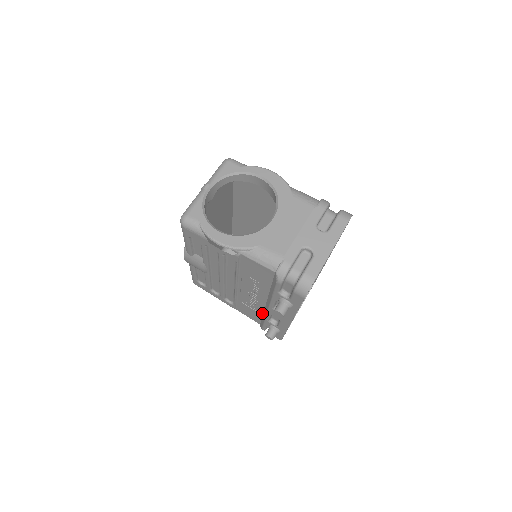
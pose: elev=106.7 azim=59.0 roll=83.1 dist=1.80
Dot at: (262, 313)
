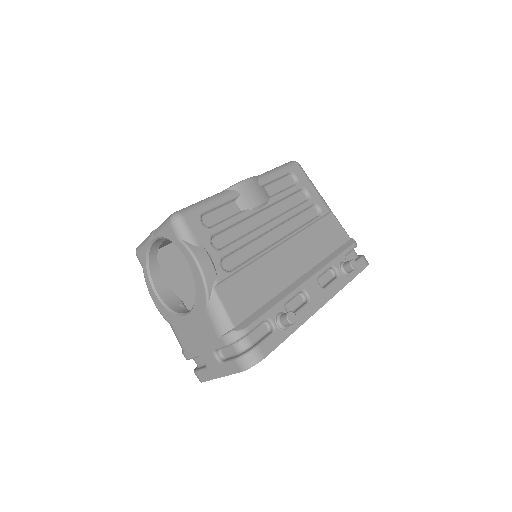
Dot at: occluded
